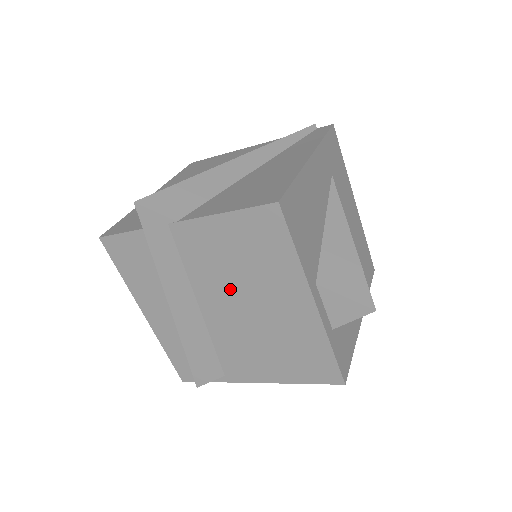
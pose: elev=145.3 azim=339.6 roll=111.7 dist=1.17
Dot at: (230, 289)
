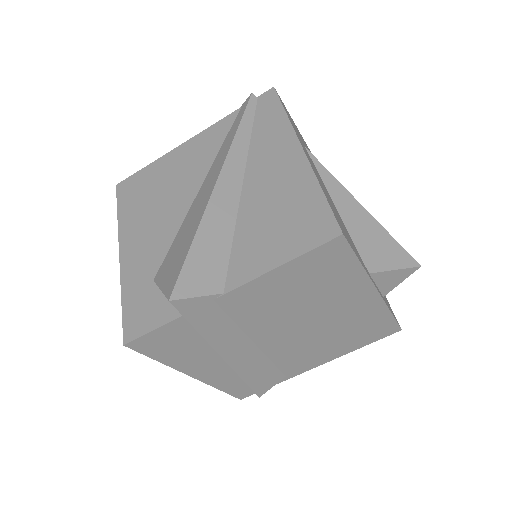
Dot at: (290, 318)
